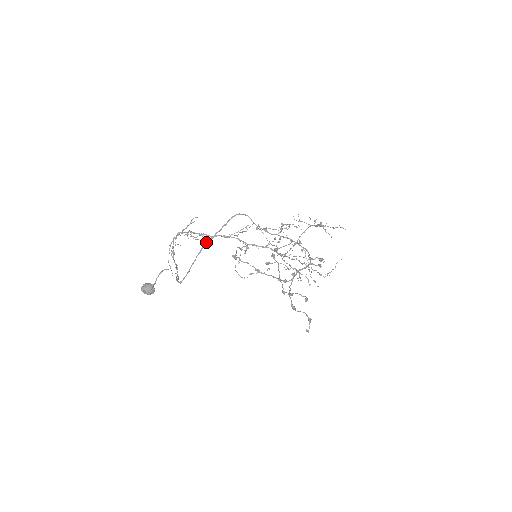
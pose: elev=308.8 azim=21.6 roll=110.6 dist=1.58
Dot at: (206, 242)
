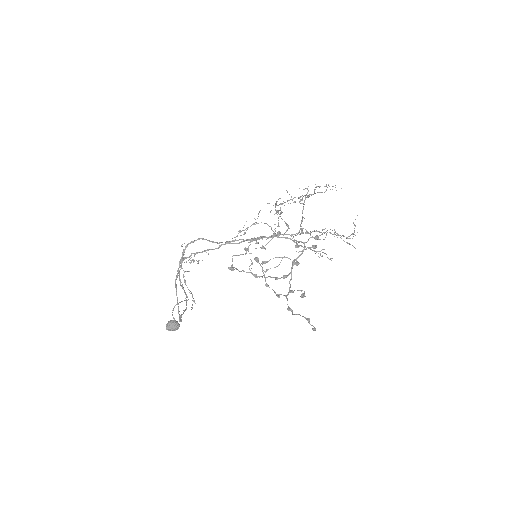
Dot at: (175, 281)
